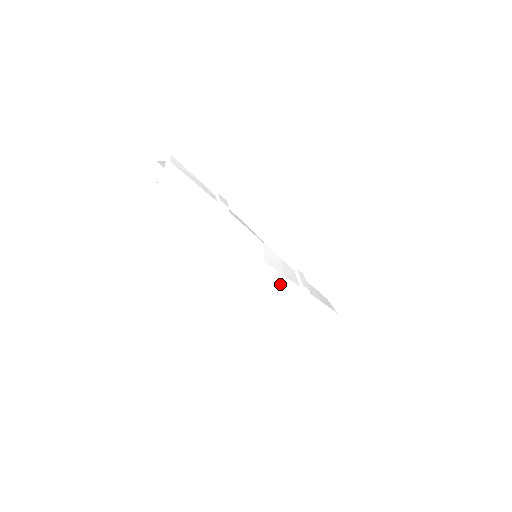
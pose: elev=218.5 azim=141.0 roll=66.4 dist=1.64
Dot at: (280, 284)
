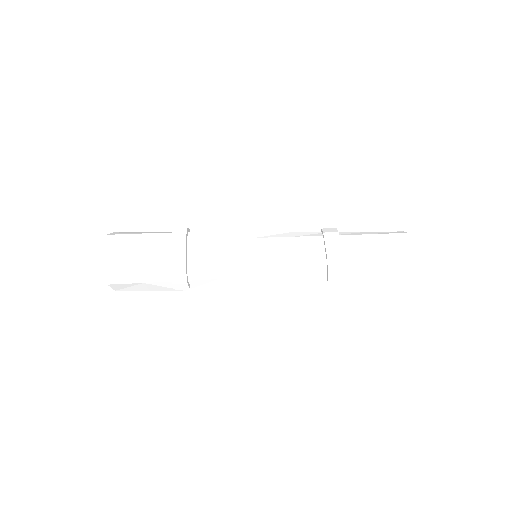
Dot at: (292, 273)
